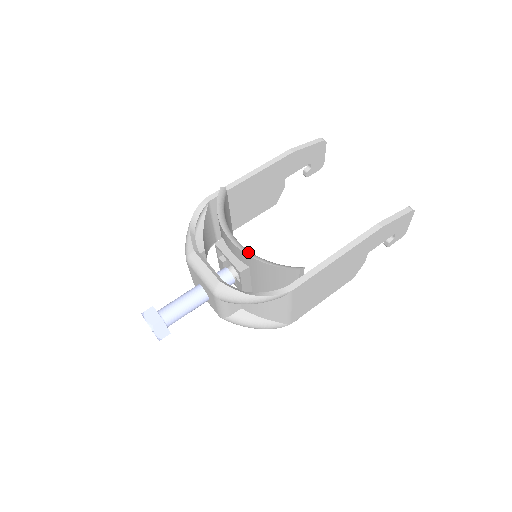
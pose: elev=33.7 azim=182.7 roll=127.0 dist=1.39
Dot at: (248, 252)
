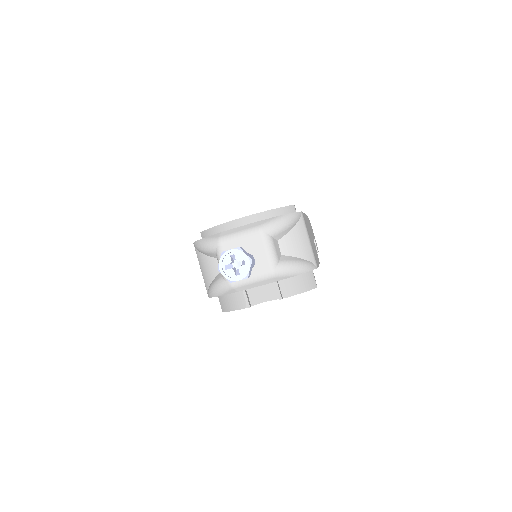
Dot at: (257, 214)
